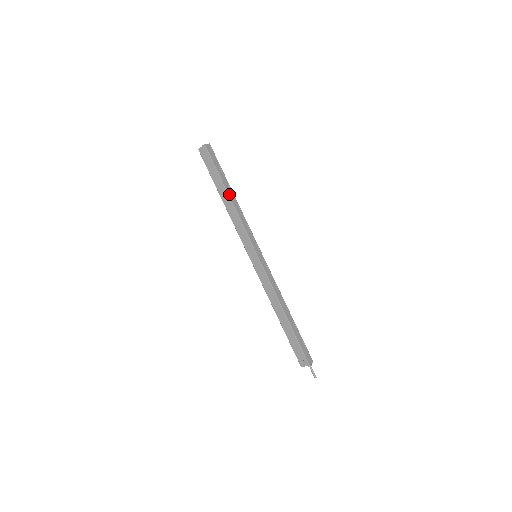
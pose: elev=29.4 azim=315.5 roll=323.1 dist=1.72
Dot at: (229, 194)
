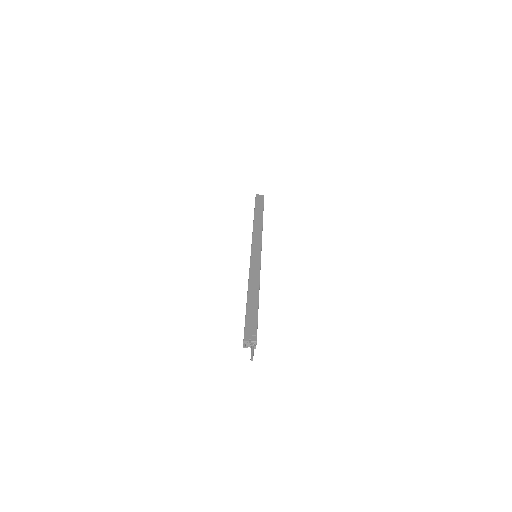
Dot at: occluded
